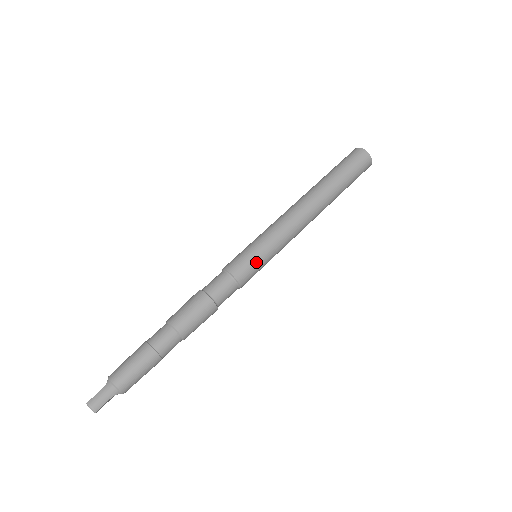
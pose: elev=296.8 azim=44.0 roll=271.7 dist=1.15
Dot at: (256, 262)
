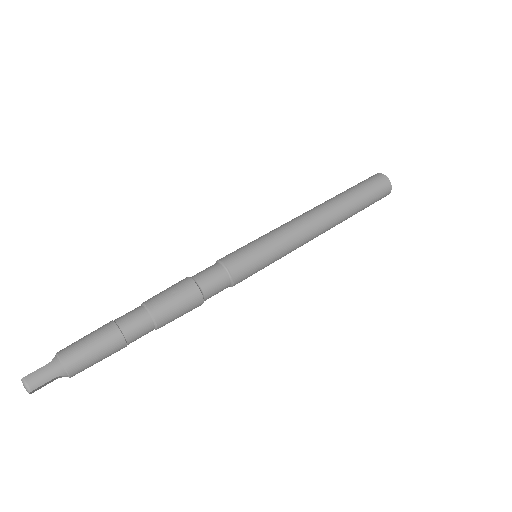
Dot at: (256, 261)
